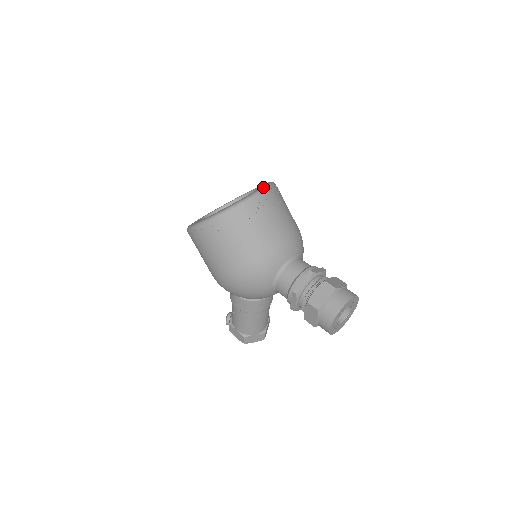
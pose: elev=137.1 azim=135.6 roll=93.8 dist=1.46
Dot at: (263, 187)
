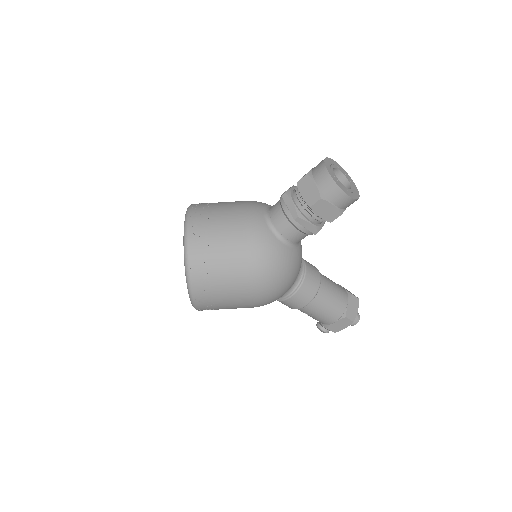
Dot at: (186, 212)
